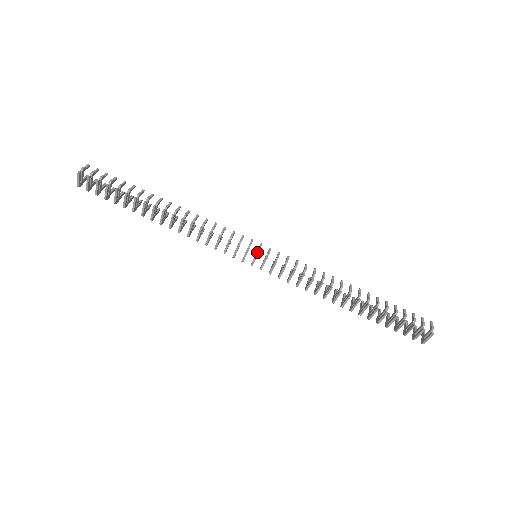
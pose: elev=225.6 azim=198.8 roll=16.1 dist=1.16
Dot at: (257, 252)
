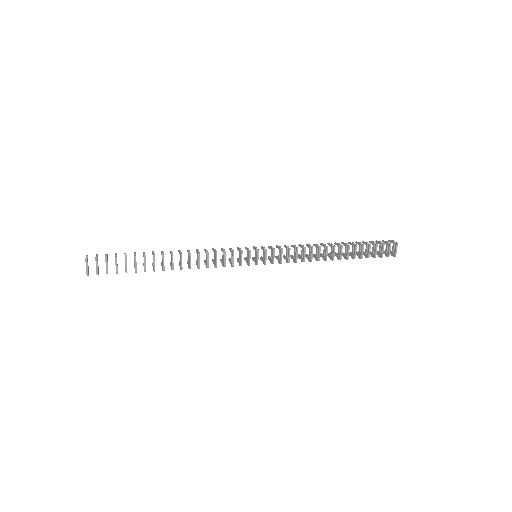
Dot at: (257, 249)
